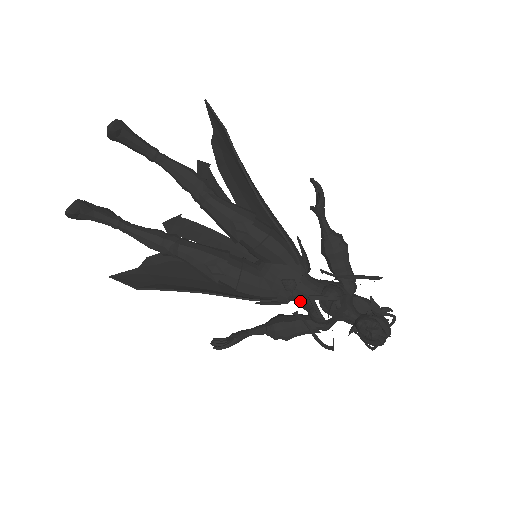
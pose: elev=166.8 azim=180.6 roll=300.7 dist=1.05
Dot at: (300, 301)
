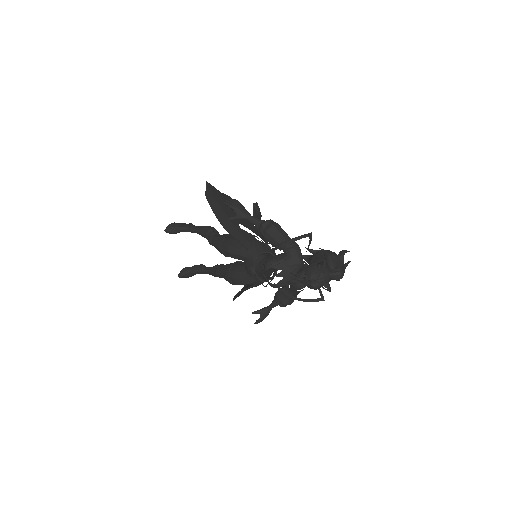
Dot at: (263, 277)
